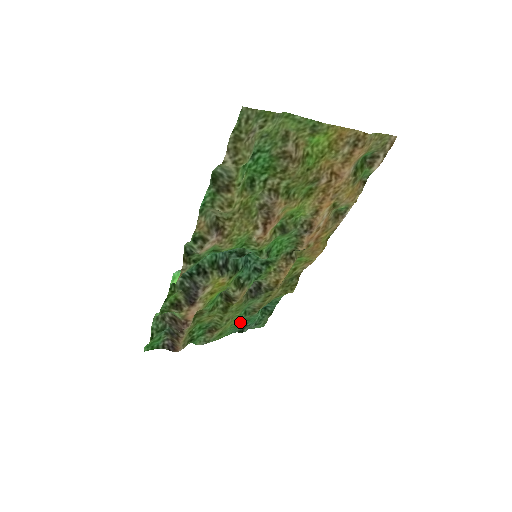
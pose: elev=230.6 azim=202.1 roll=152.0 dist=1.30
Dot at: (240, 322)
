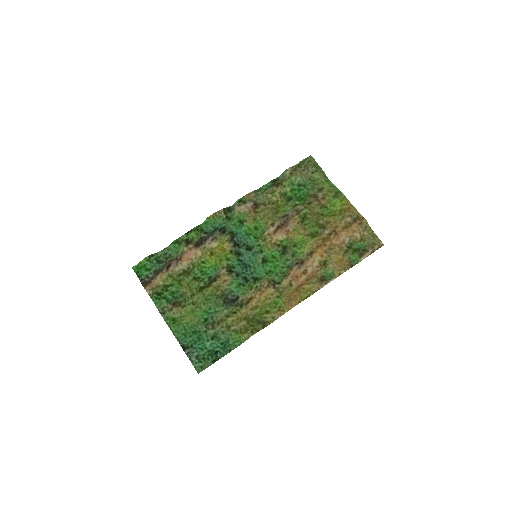
Dot at: (193, 334)
